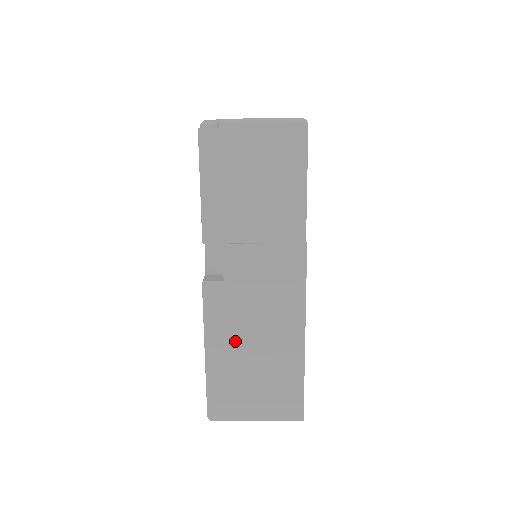
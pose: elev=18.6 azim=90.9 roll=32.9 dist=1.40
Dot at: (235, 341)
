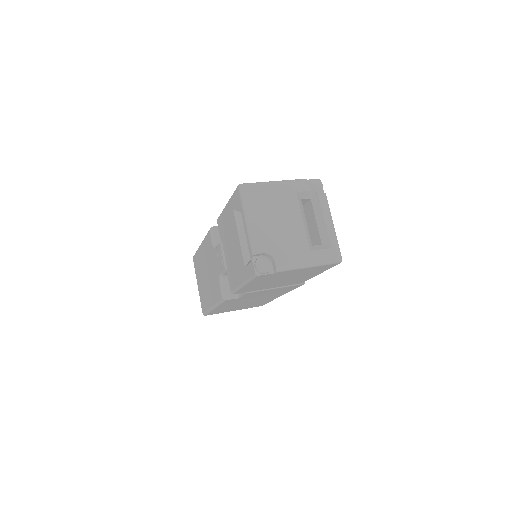
Dot at: (235, 304)
